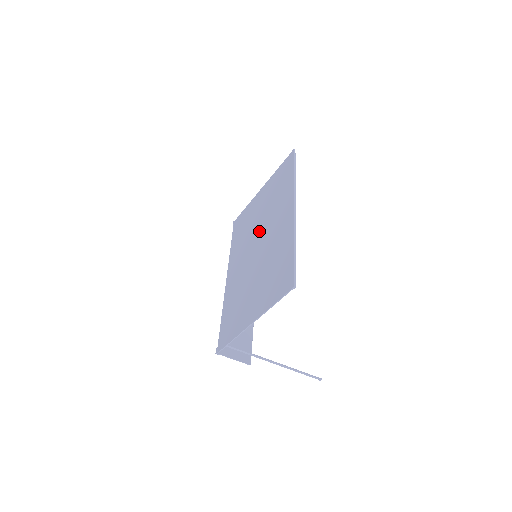
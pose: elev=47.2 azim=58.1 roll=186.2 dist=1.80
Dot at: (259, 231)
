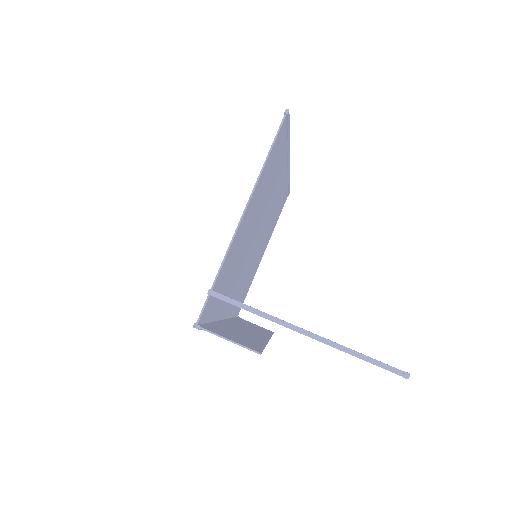
Dot at: (258, 241)
